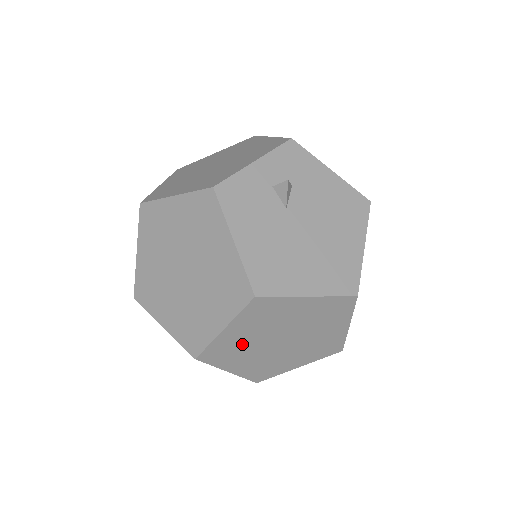
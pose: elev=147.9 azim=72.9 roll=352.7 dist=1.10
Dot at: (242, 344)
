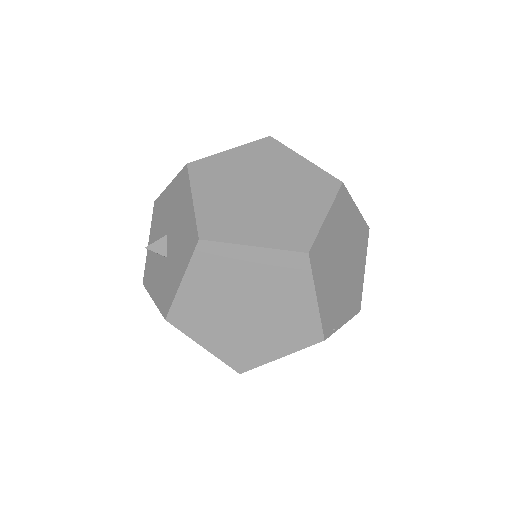
Dot at: (329, 250)
